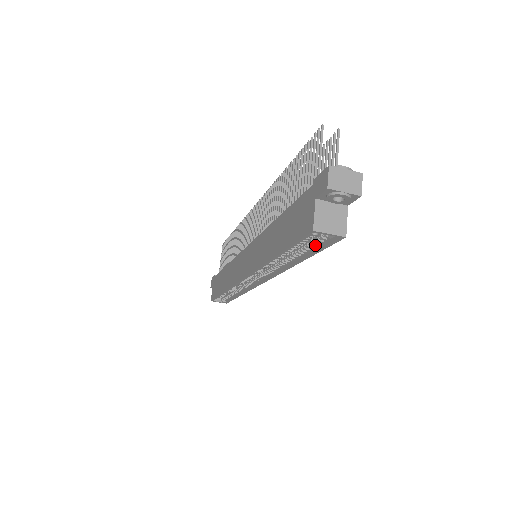
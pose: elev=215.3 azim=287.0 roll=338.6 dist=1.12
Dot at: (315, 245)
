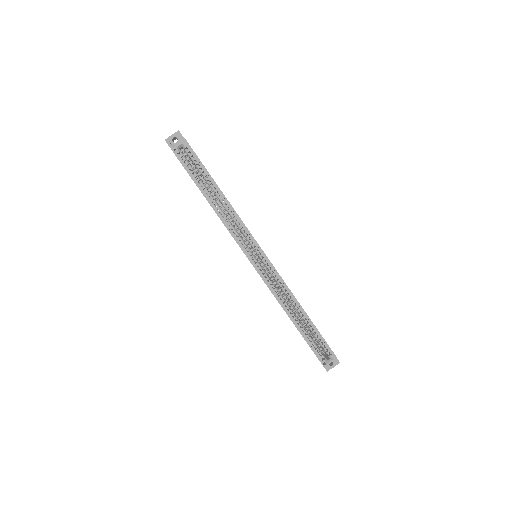
Dot at: (199, 166)
